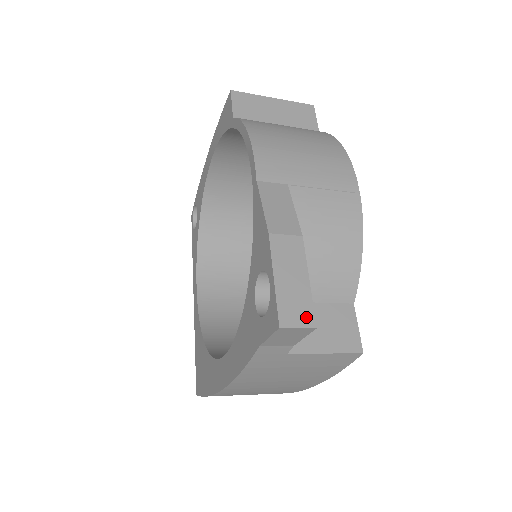
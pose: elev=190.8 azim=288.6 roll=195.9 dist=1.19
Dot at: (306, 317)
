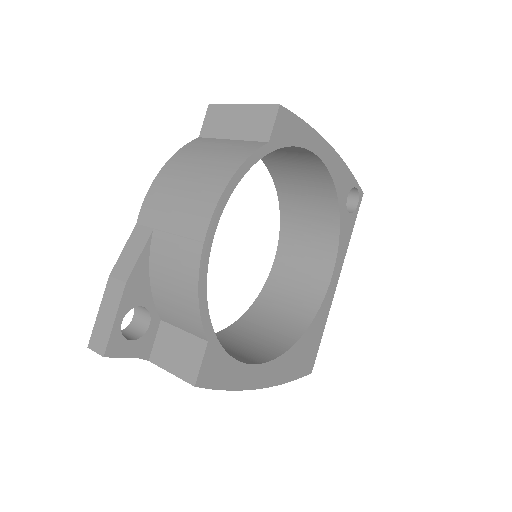
Dot at: (102, 347)
